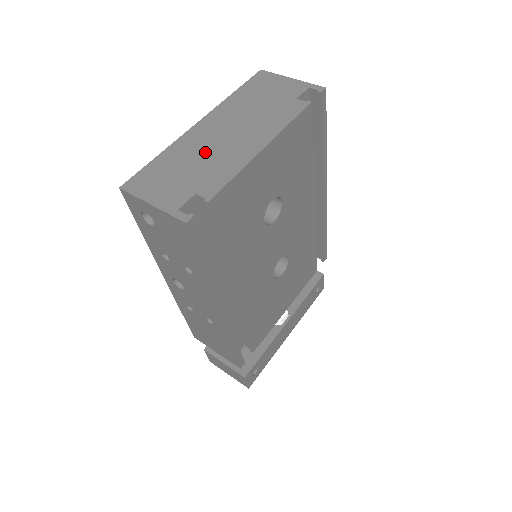
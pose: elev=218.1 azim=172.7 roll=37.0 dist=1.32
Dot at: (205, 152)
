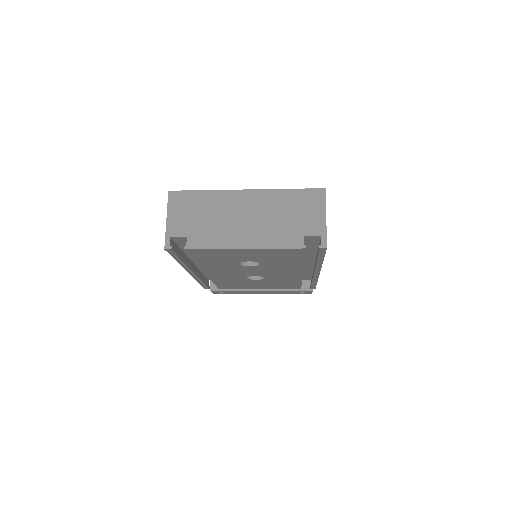
Dot at: (222, 216)
